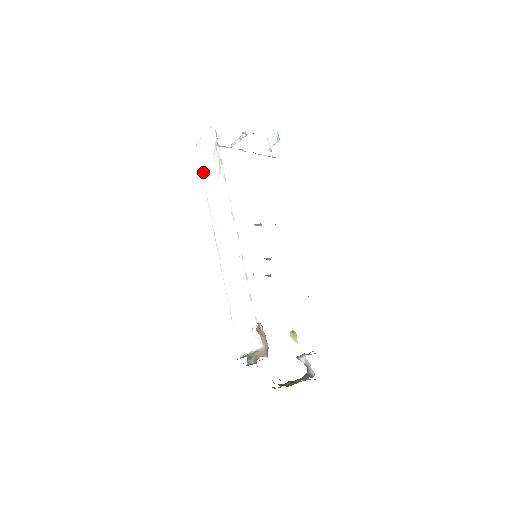
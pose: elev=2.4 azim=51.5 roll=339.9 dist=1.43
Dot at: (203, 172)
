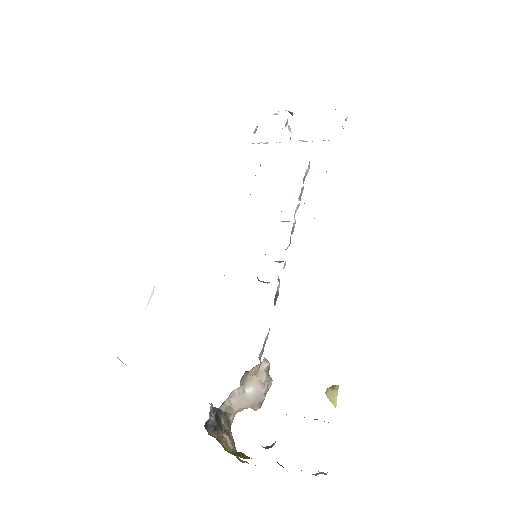
Dot at: occluded
